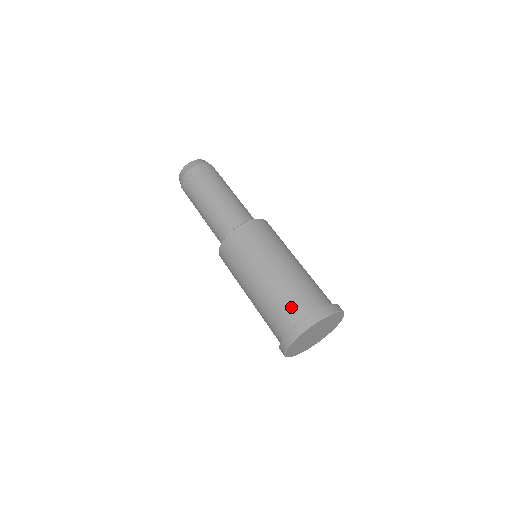
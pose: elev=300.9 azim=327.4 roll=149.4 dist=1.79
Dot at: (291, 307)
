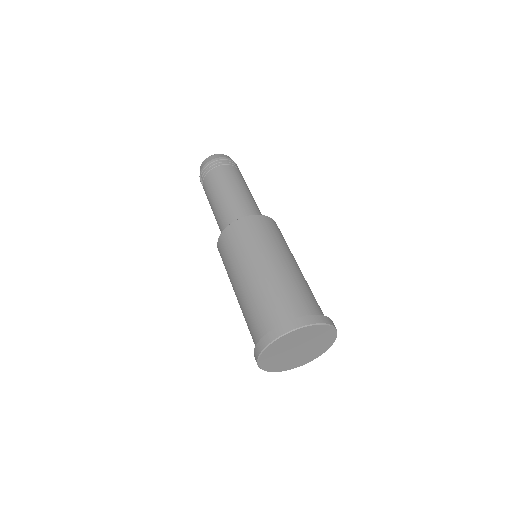
Dot at: (268, 312)
